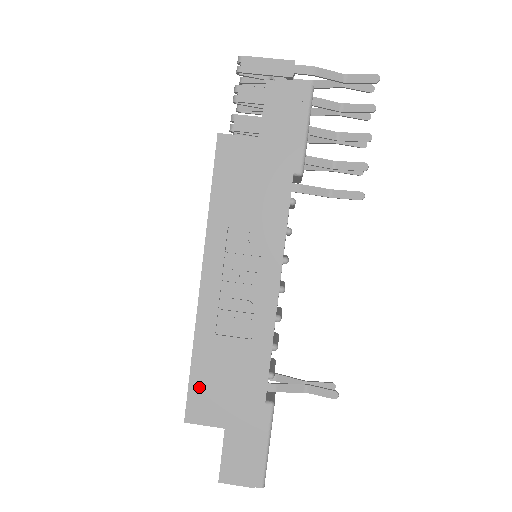
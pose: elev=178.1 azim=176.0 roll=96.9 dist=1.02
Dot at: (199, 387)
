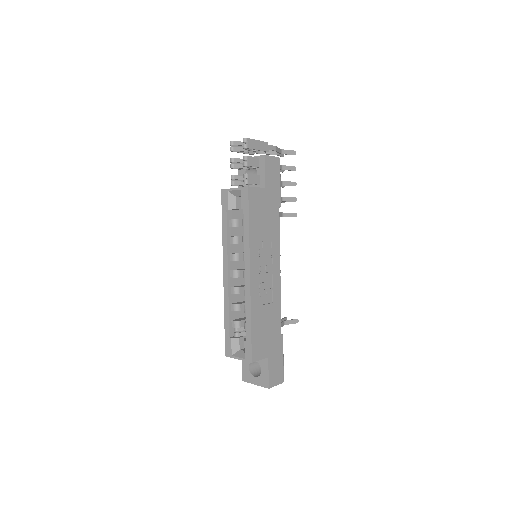
Dot at: (256, 339)
